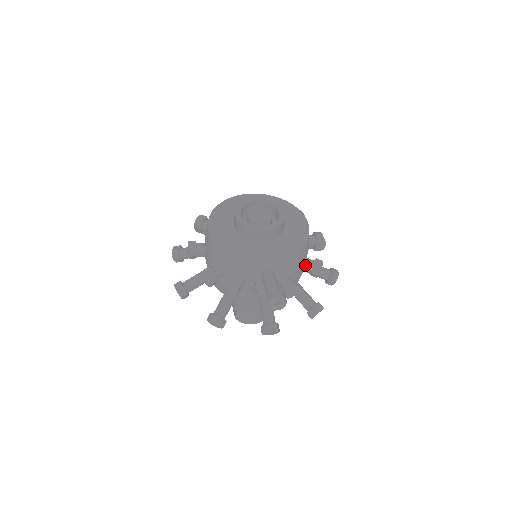
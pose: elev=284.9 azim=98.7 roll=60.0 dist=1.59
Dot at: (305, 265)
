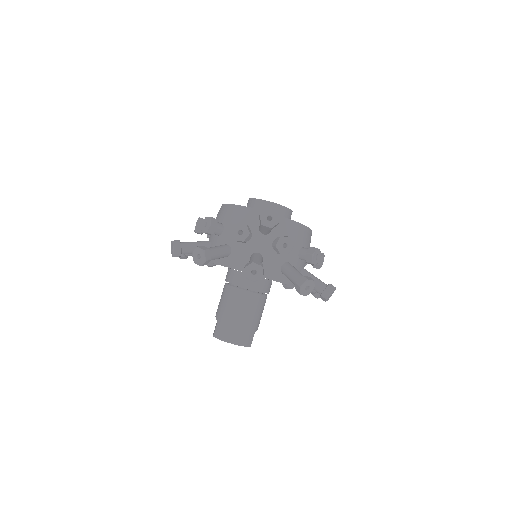
Dot at: (302, 249)
